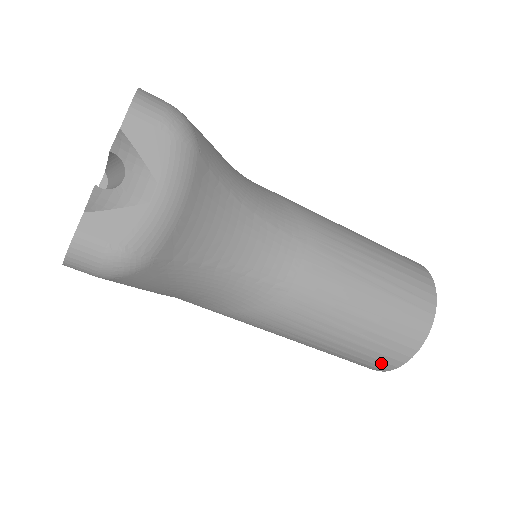
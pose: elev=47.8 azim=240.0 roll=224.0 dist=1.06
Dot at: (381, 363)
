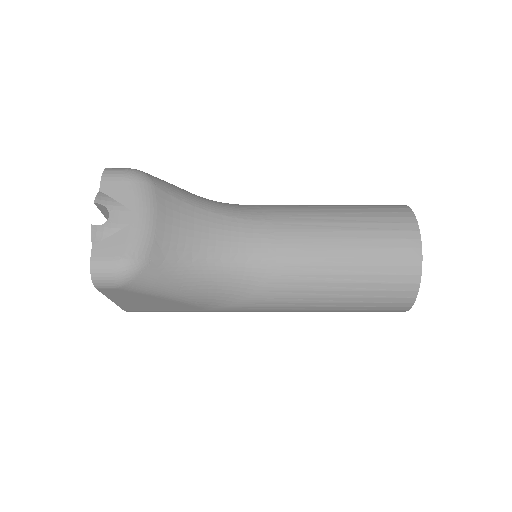
Dot at: (400, 294)
